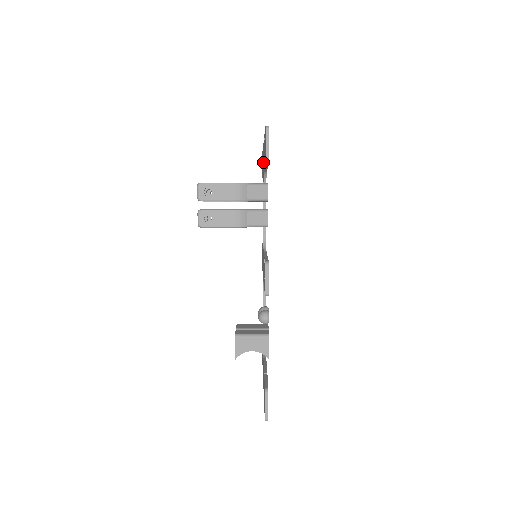
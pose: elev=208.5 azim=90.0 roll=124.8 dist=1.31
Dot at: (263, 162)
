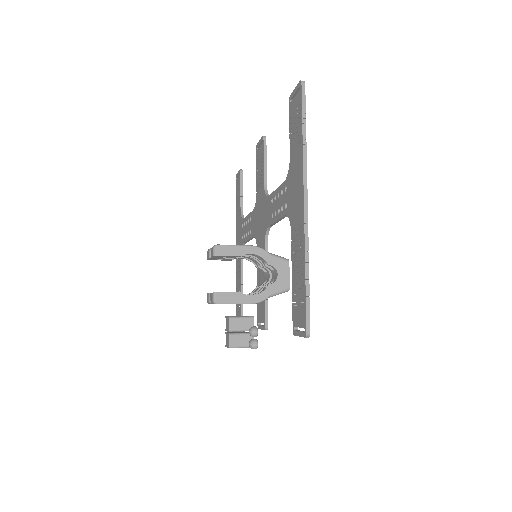
Dot at: (294, 208)
